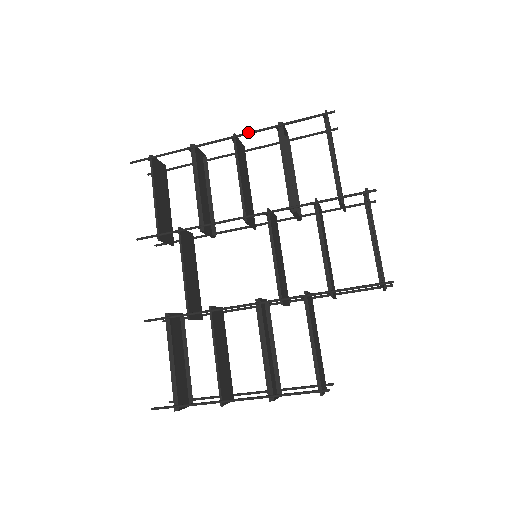
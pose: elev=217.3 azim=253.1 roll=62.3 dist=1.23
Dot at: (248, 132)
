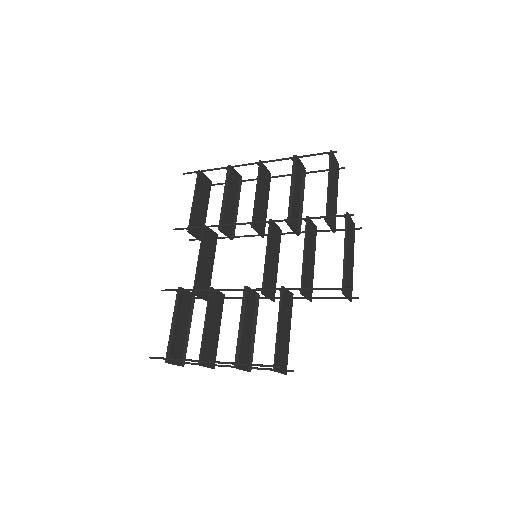
Dot at: (270, 160)
